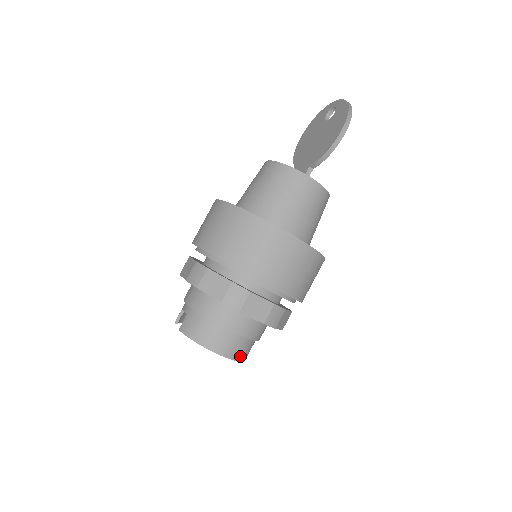
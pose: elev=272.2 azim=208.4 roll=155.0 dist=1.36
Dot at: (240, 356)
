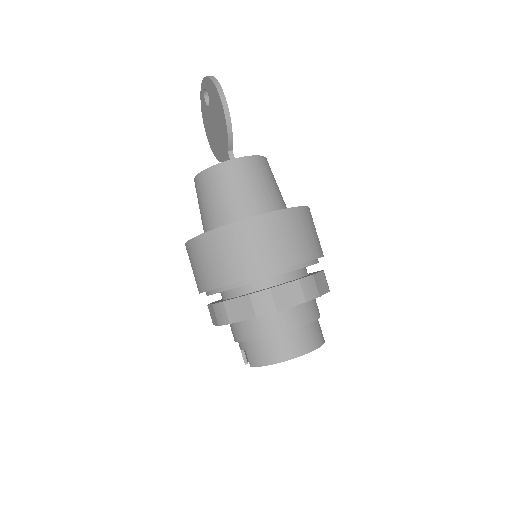
Dot at: (315, 343)
